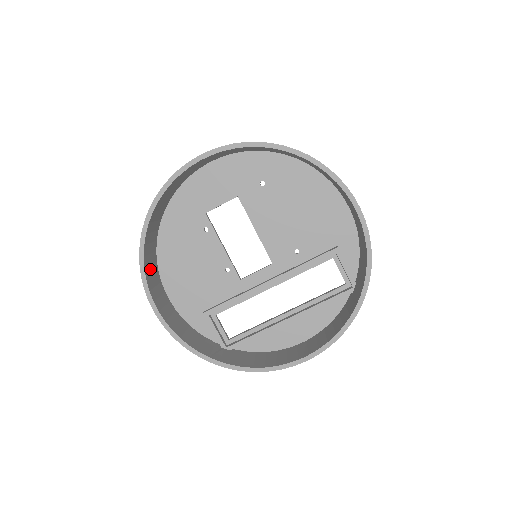
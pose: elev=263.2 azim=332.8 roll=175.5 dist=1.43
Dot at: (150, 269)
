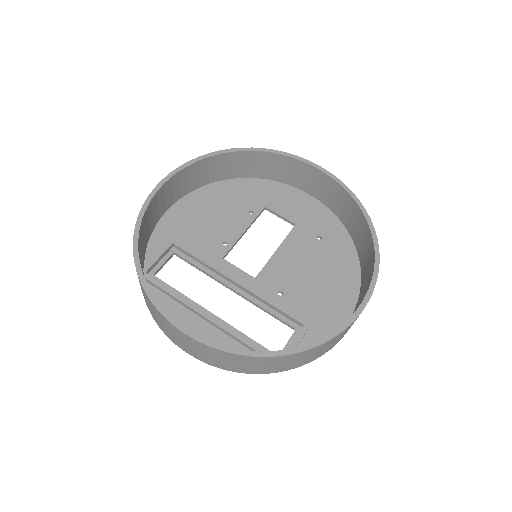
Dot at: (196, 173)
